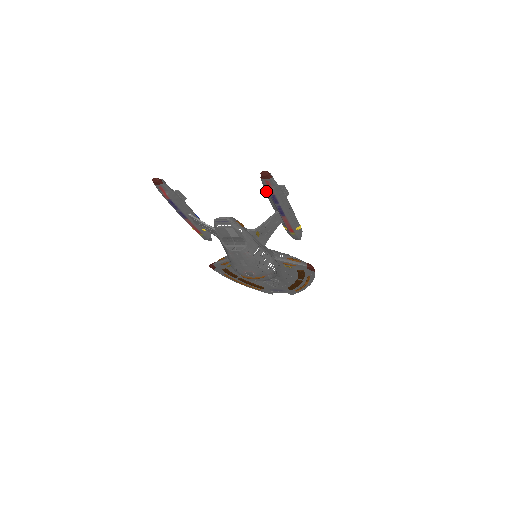
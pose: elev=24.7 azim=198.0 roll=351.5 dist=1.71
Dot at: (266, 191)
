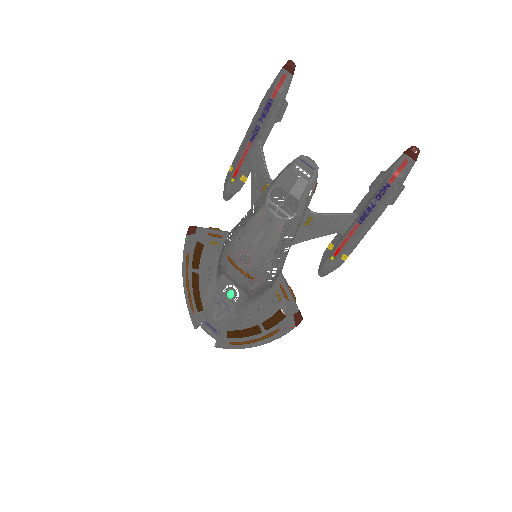
Dot at: (384, 175)
